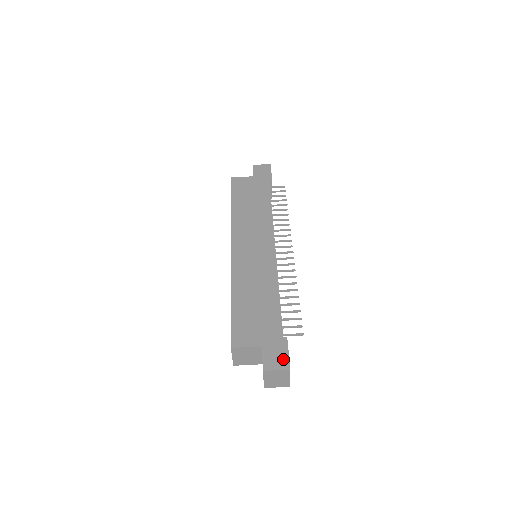
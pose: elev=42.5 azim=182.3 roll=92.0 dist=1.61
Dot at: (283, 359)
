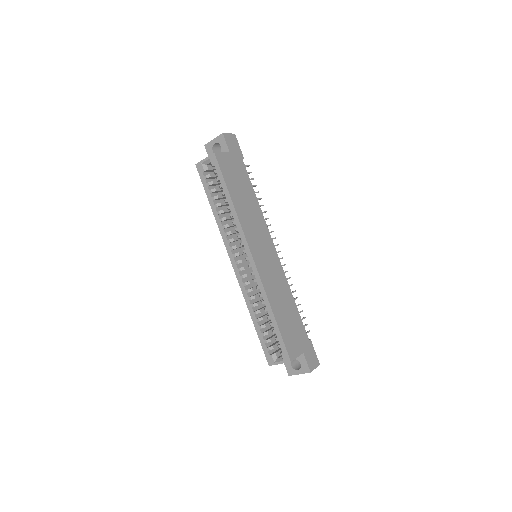
Dot at: (315, 358)
